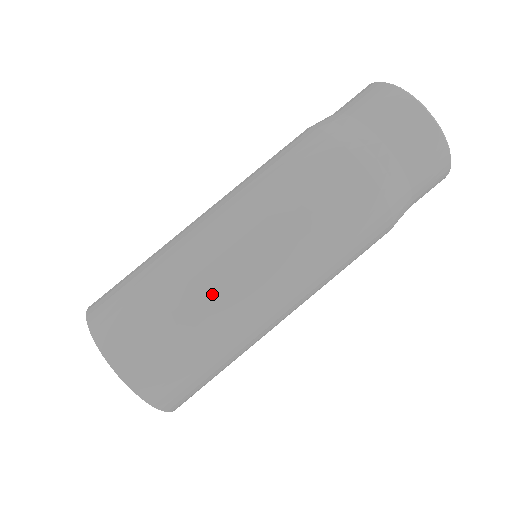
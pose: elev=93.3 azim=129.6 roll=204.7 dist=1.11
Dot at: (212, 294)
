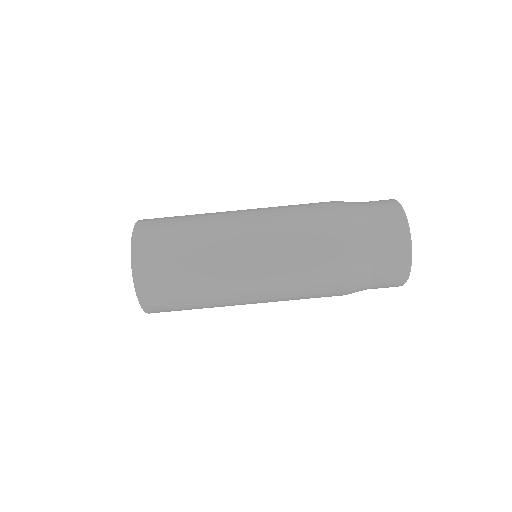
Dot at: (221, 303)
